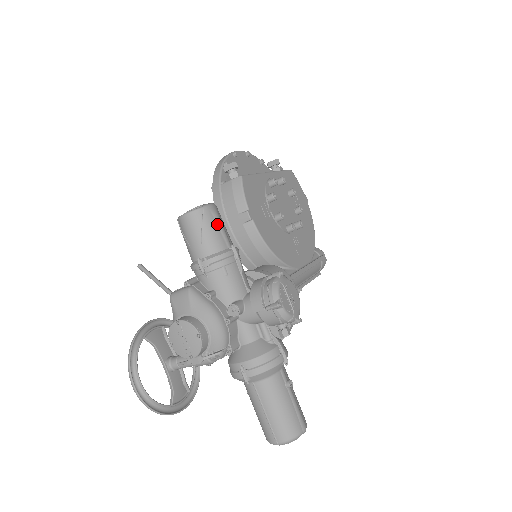
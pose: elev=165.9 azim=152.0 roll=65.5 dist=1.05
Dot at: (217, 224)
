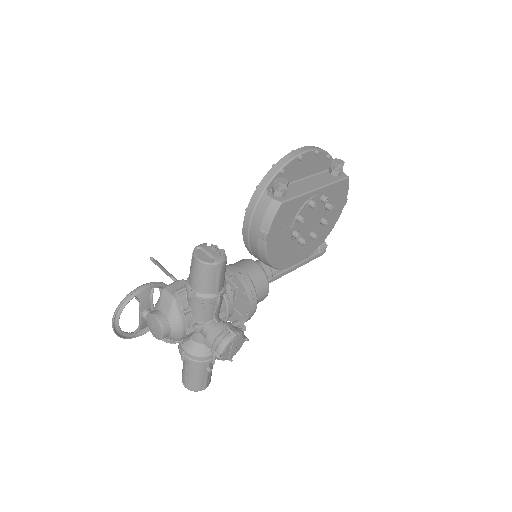
Dot at: (217, 277)
